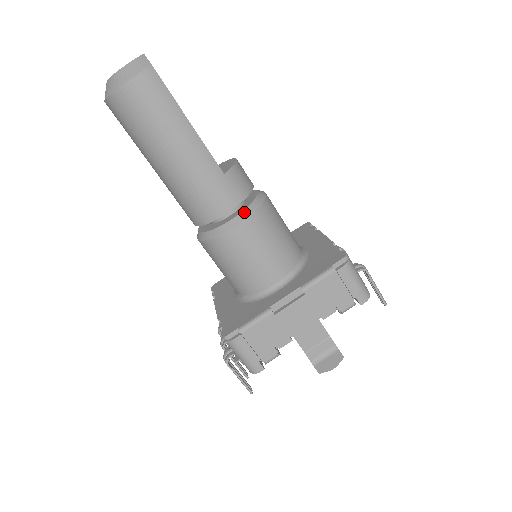
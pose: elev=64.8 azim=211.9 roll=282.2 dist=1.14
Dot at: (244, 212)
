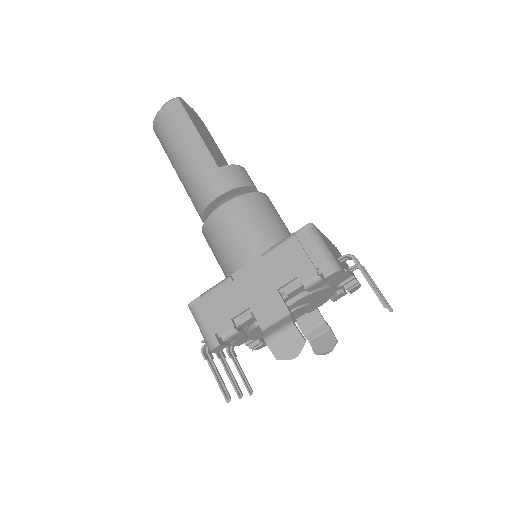
Dot at: (230, 197)
